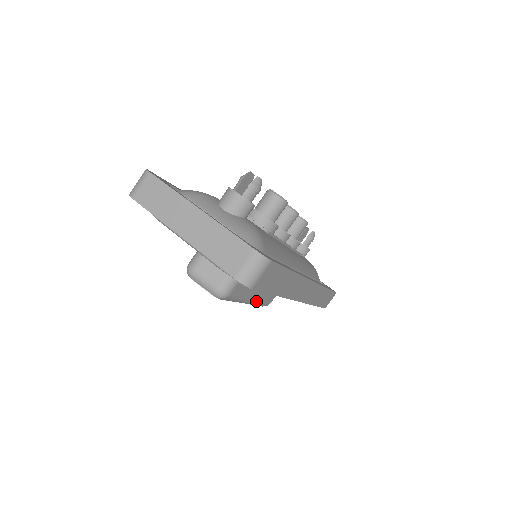
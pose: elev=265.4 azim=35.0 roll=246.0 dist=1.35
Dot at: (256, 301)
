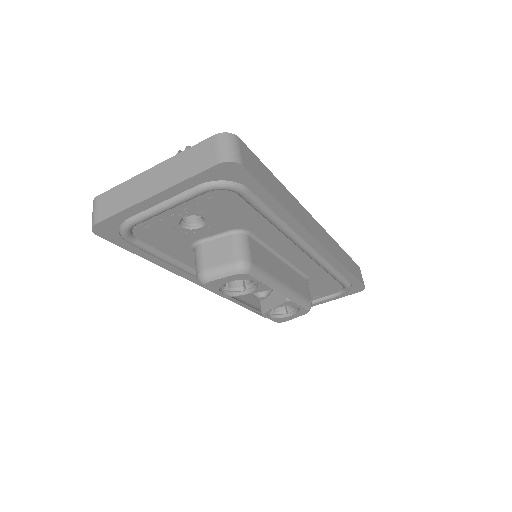
Dot at: (291, 290)
